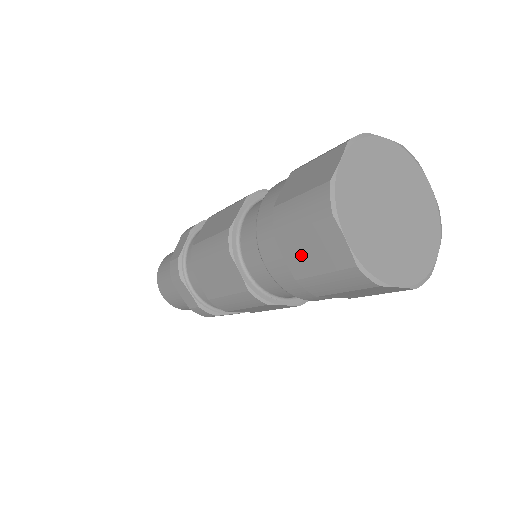
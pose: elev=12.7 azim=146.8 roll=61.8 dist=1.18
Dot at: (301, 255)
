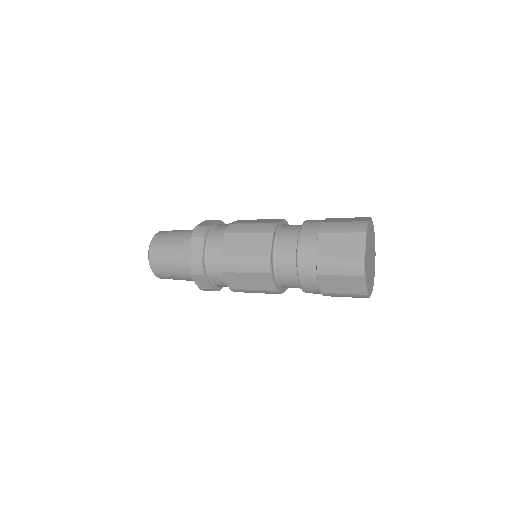
Dot at: (331, 246)
